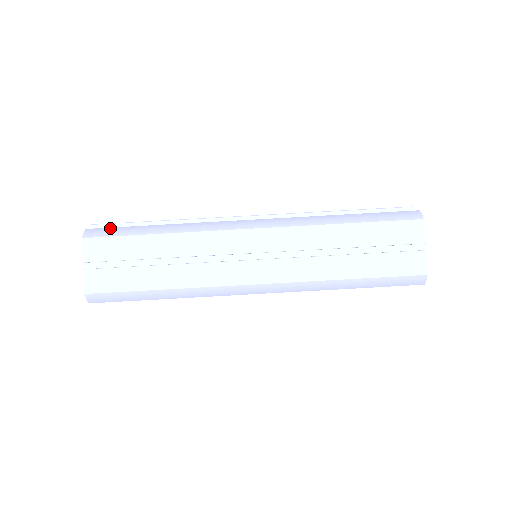
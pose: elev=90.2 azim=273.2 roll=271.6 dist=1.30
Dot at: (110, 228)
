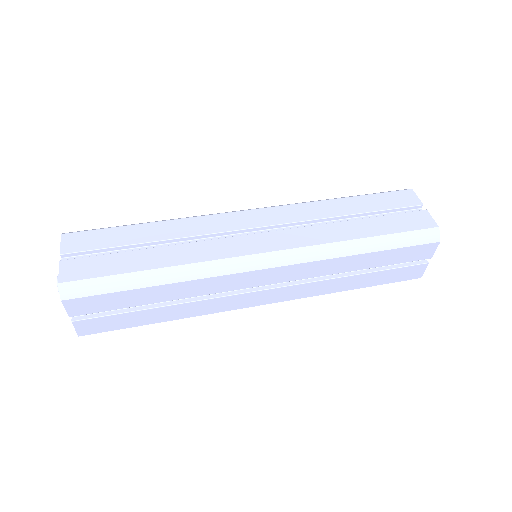
Dot at: occluded
